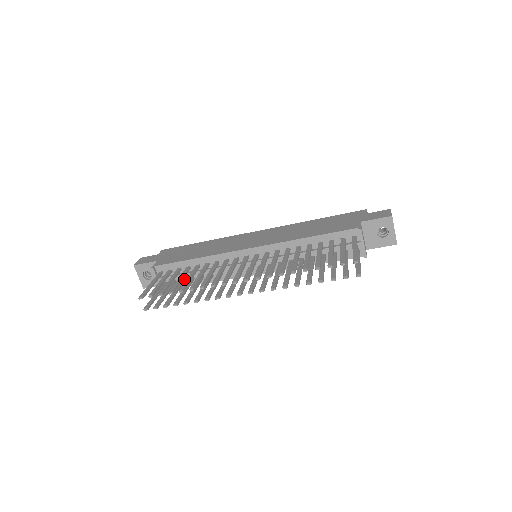
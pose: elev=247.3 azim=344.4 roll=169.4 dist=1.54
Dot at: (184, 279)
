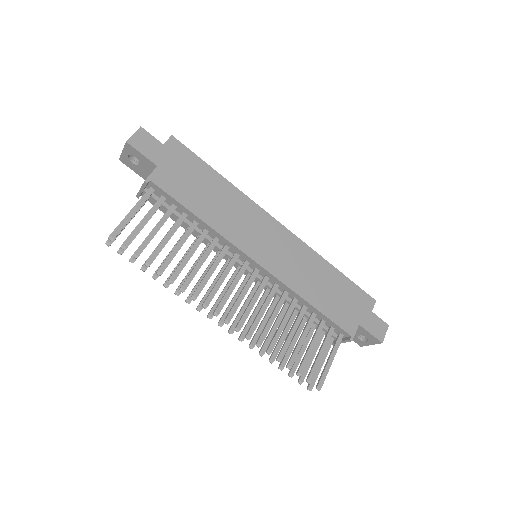
Dot at: (171, 214)
